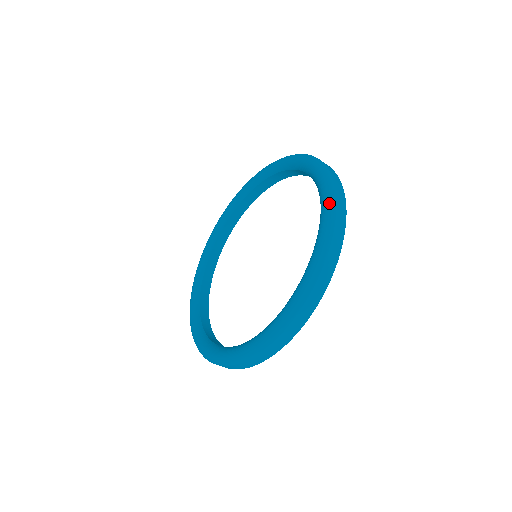
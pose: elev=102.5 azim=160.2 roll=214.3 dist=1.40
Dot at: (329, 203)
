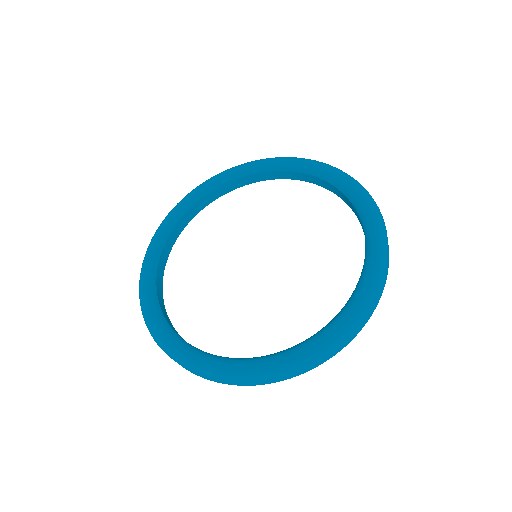
Dot at: (374, 207)
